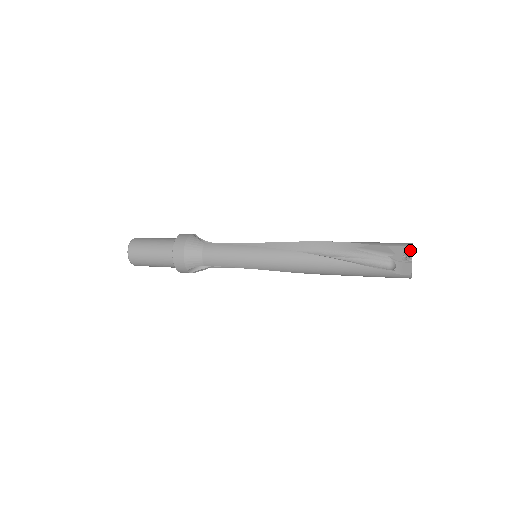
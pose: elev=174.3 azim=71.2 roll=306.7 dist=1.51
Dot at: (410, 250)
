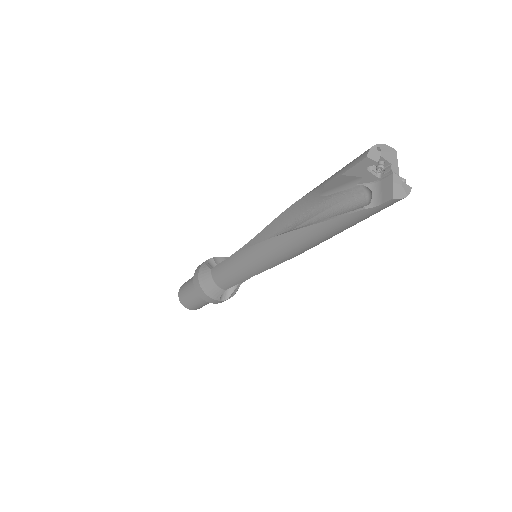
Dot at: (370, 162)
